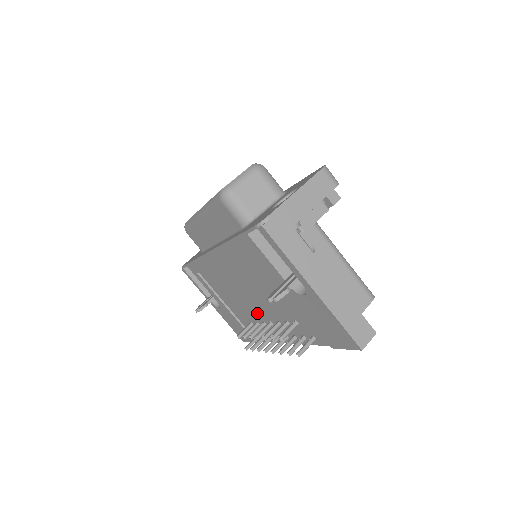
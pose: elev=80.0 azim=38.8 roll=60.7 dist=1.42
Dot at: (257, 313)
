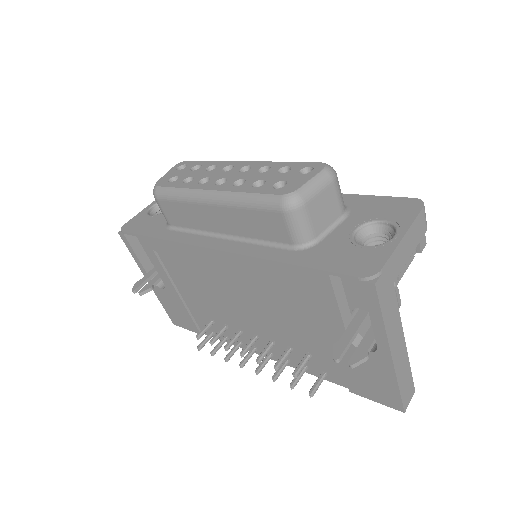
Dot at: (237, 320)
